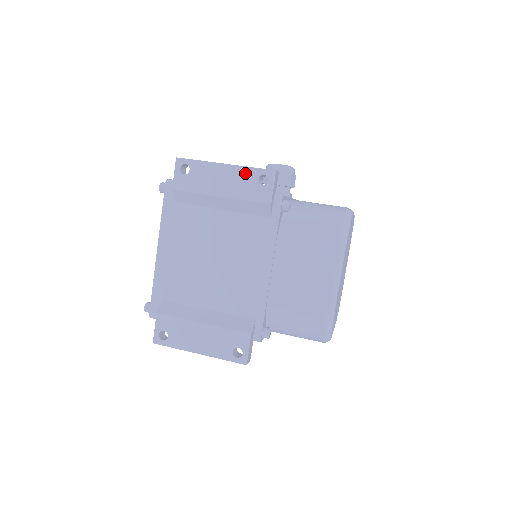
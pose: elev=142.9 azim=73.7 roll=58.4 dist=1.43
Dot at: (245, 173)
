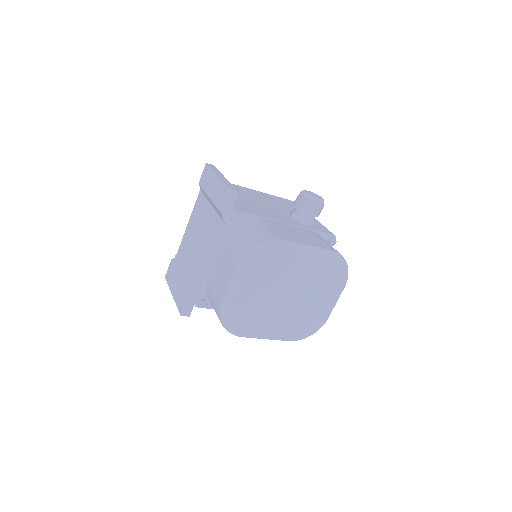
Dot at: (220, 185)
